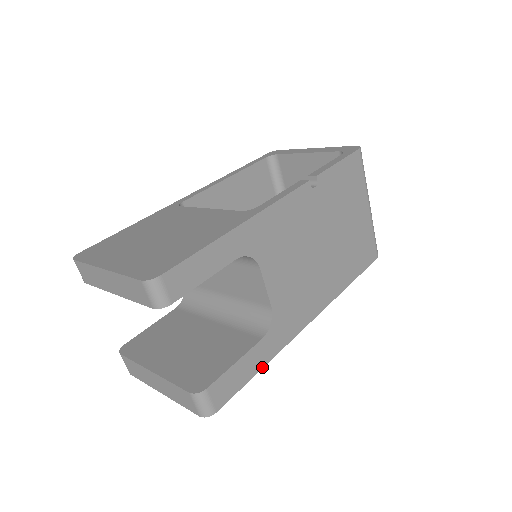
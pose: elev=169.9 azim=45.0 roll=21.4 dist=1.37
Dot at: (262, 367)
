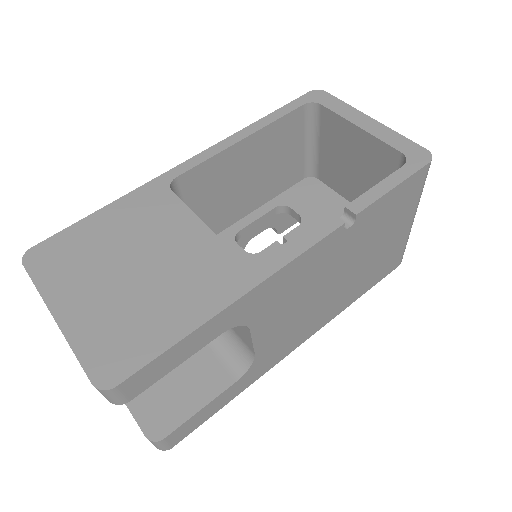
Dot at: occluded
